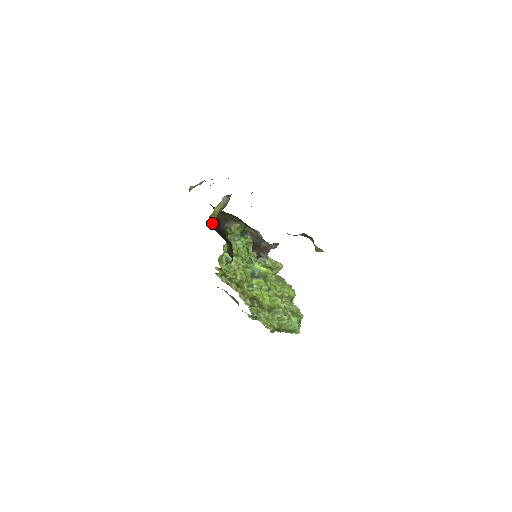
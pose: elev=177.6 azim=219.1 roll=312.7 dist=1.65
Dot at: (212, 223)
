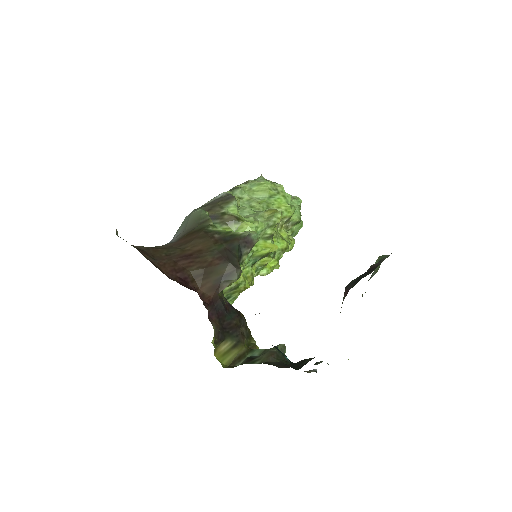
Dot at: (214, 336)
